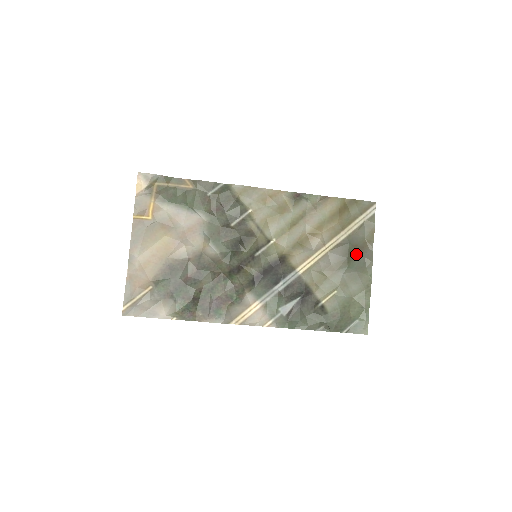
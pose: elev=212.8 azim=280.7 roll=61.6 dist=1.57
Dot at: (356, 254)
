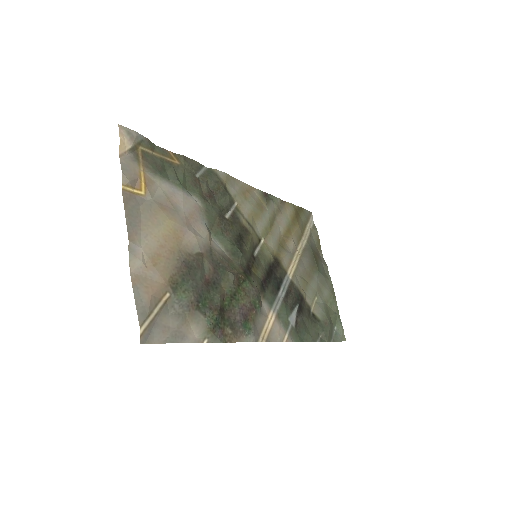
Dot at: (318, 259)
